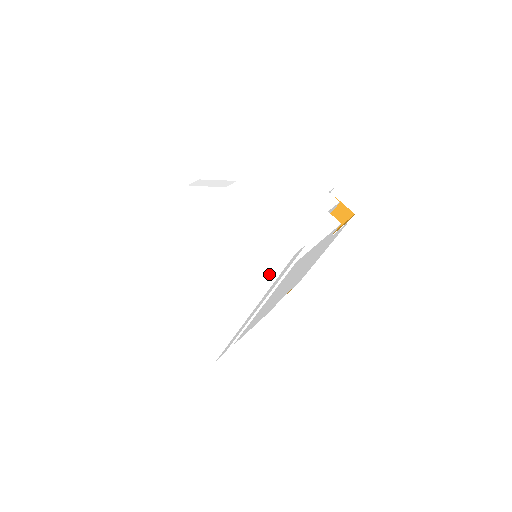
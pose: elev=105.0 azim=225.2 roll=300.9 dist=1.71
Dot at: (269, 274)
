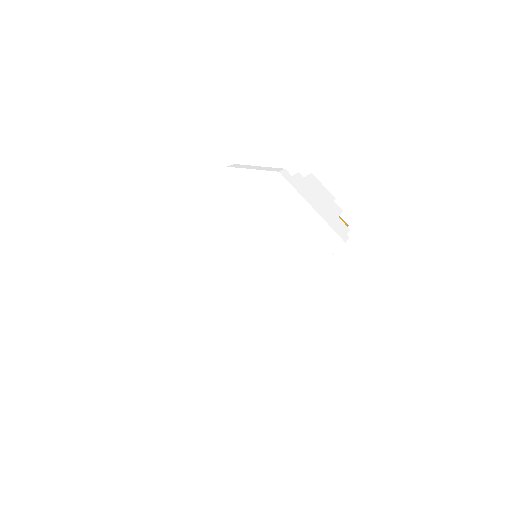
Dot at: (305, 265)
